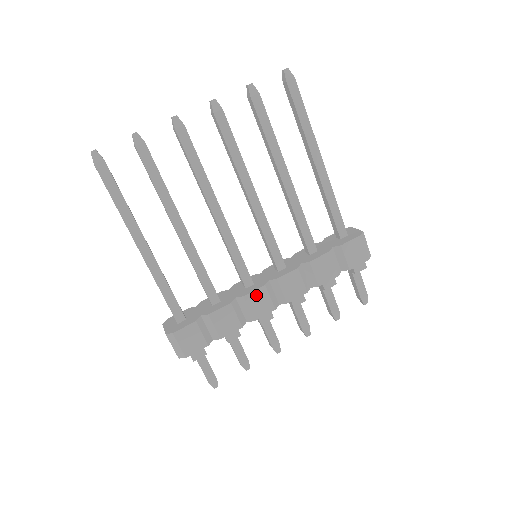
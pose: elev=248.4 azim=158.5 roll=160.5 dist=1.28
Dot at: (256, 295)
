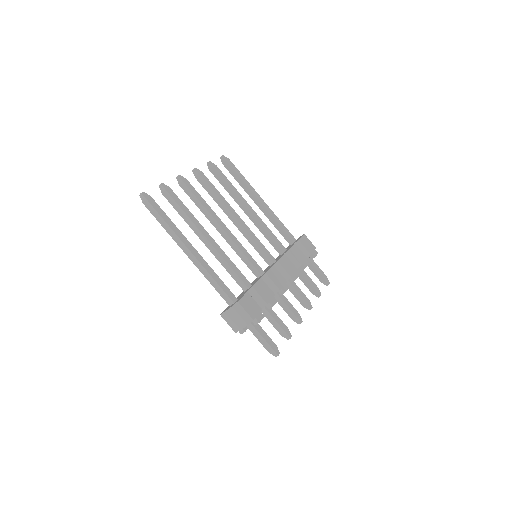
Dot at: (272, 272)
